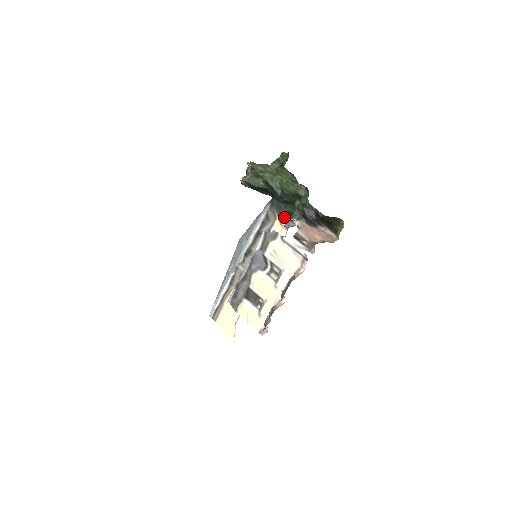
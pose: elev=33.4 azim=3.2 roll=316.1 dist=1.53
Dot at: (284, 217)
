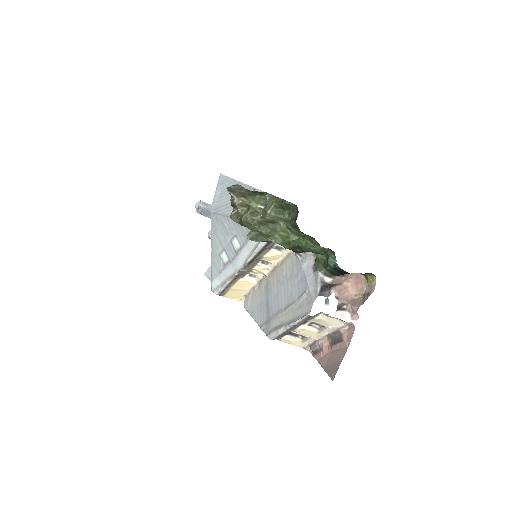
Dot at: occluded
